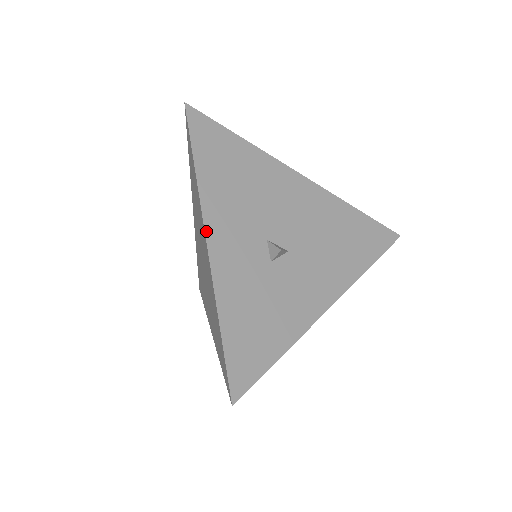
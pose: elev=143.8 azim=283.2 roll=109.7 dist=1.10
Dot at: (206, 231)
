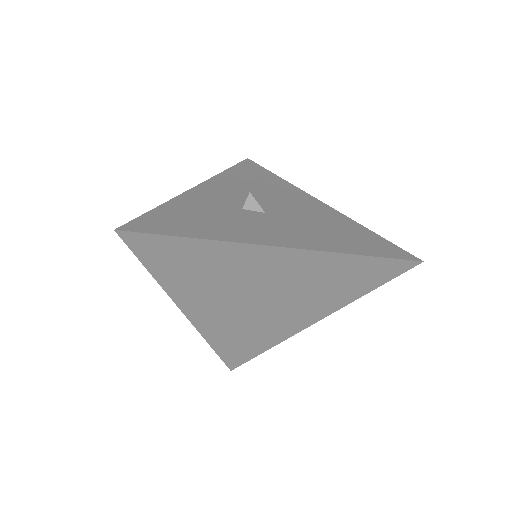
Dot at: (203, 183)
